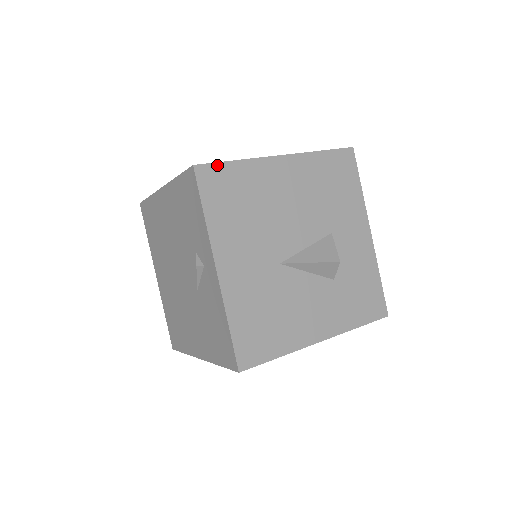
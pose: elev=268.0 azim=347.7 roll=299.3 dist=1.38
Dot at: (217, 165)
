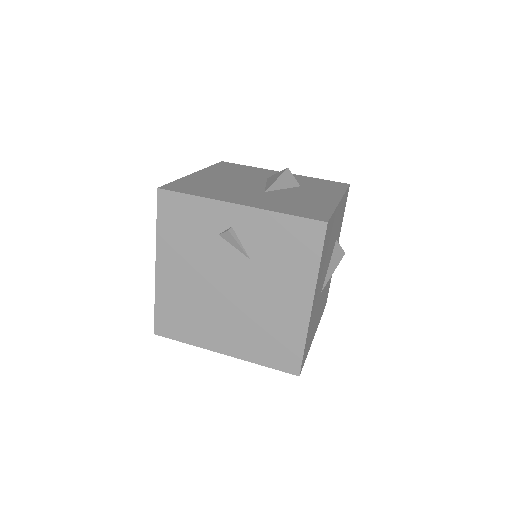
Dot at: (169, 184)
